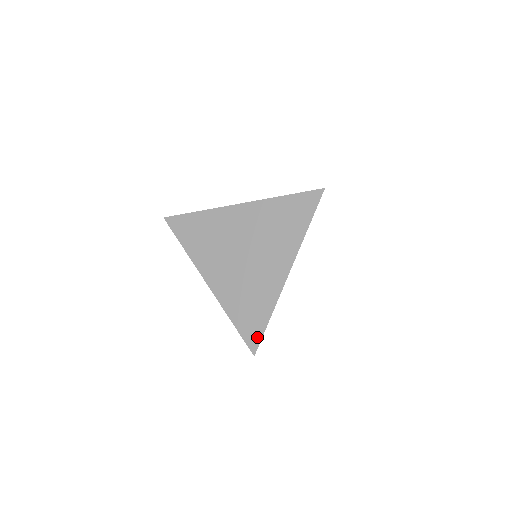
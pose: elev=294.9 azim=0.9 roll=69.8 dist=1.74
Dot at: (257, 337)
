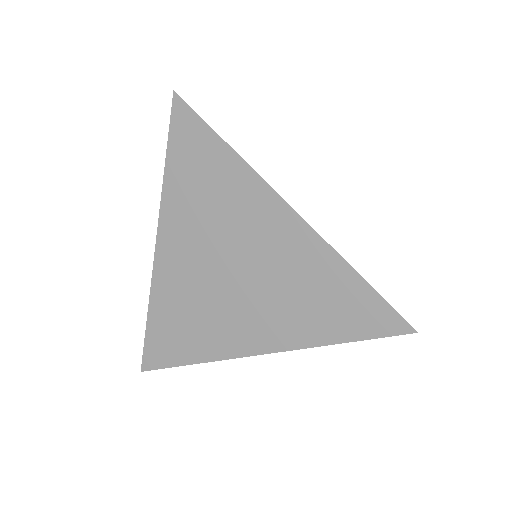
Dot at: (383, 312)
